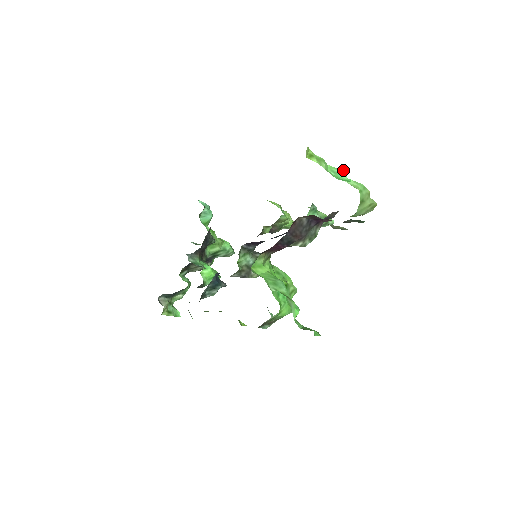
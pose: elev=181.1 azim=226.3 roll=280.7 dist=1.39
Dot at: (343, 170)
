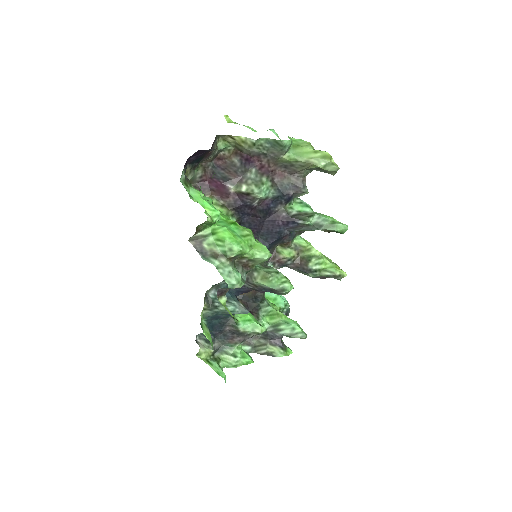
Dot at: (270, 130)
